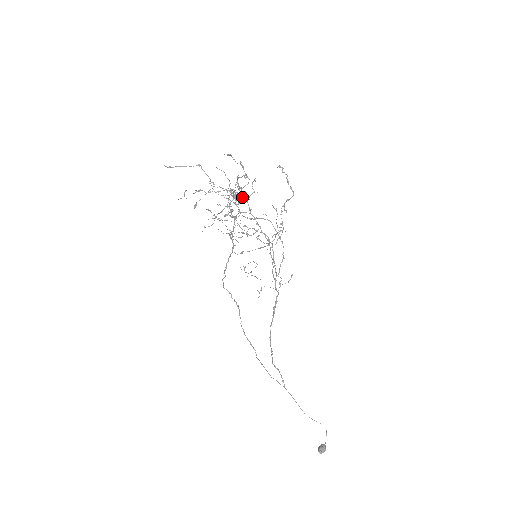
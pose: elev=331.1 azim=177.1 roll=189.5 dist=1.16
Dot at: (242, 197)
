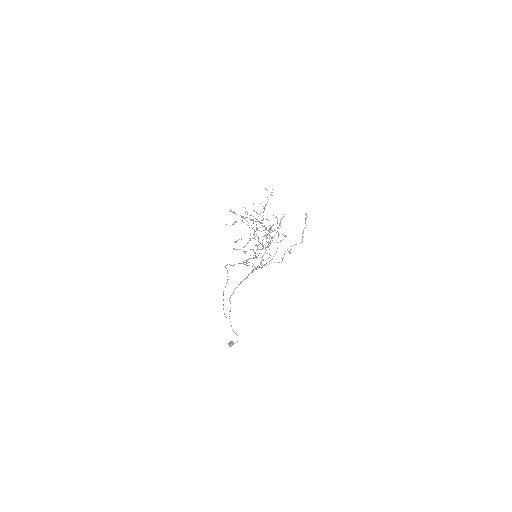
Dot at: occluded
